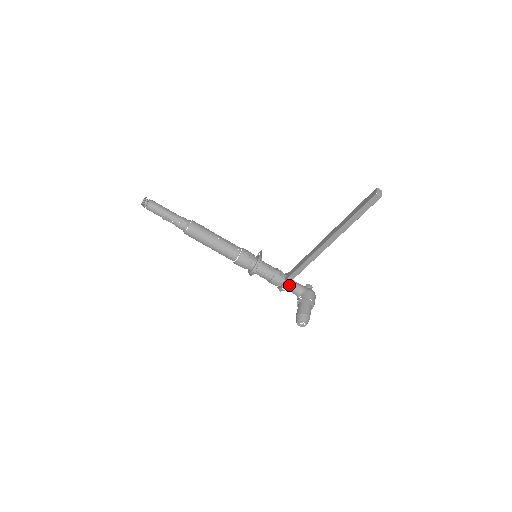
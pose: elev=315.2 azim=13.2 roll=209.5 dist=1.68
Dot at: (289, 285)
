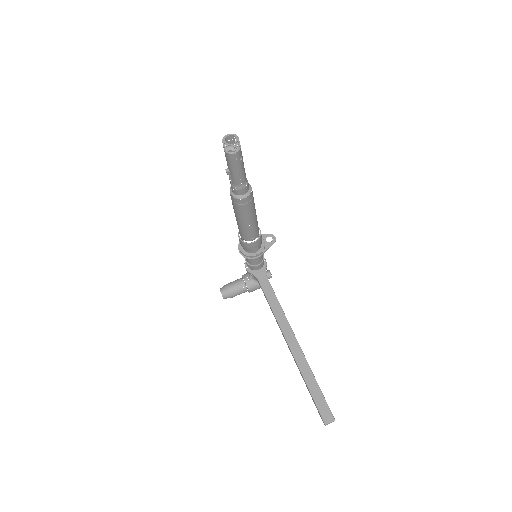
Dot at: occluded
